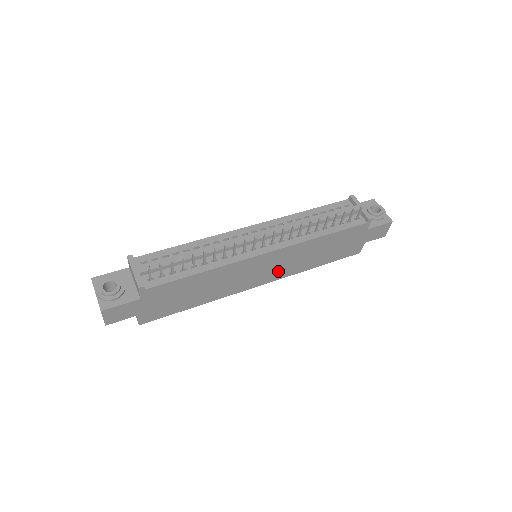
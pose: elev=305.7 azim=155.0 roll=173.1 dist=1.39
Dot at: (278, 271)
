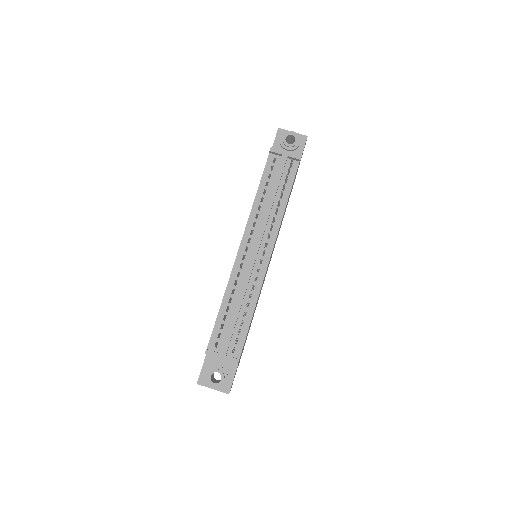
Dot at: occluded
